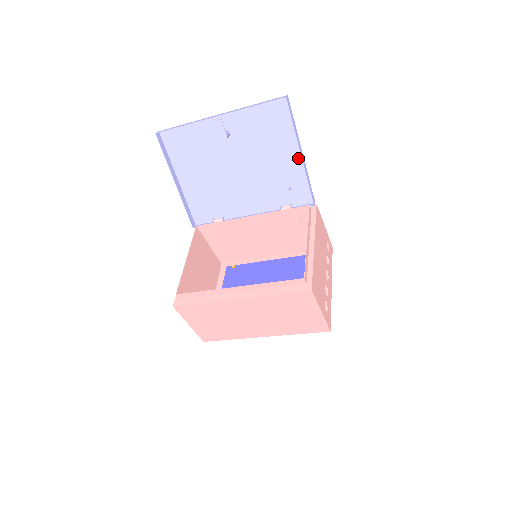
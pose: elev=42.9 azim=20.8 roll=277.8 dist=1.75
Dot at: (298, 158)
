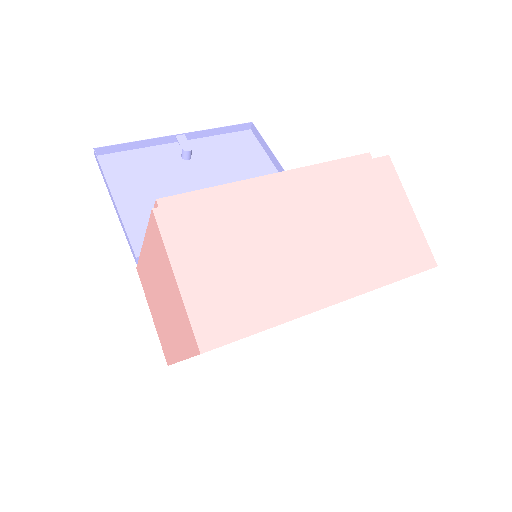
Dot at: occluded
